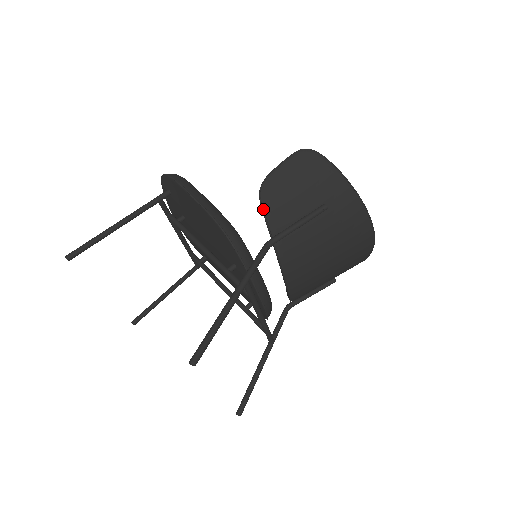
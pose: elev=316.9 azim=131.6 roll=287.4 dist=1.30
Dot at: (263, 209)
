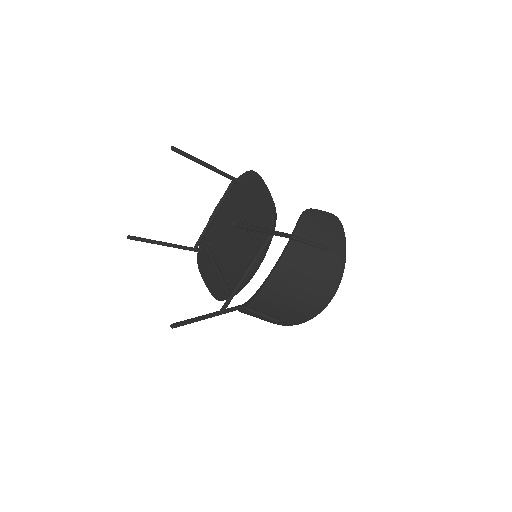
Dot at: (301, 219)
